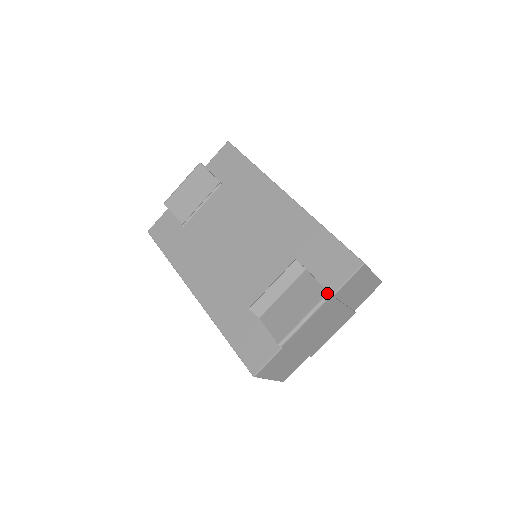
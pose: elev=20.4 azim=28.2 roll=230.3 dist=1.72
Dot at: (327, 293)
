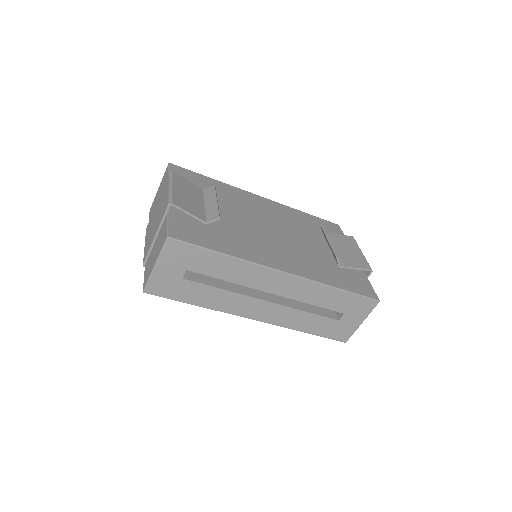
Dot at: (353, 237)
